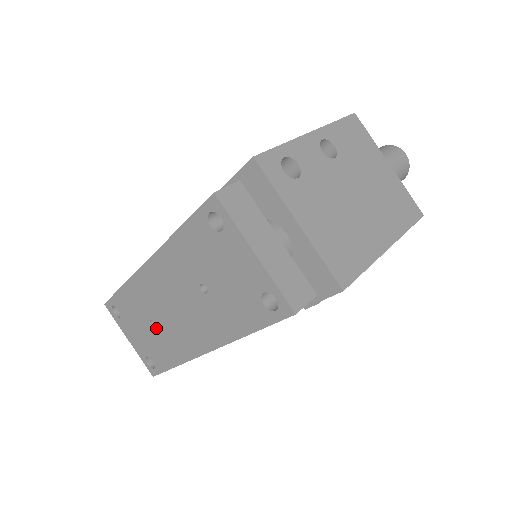
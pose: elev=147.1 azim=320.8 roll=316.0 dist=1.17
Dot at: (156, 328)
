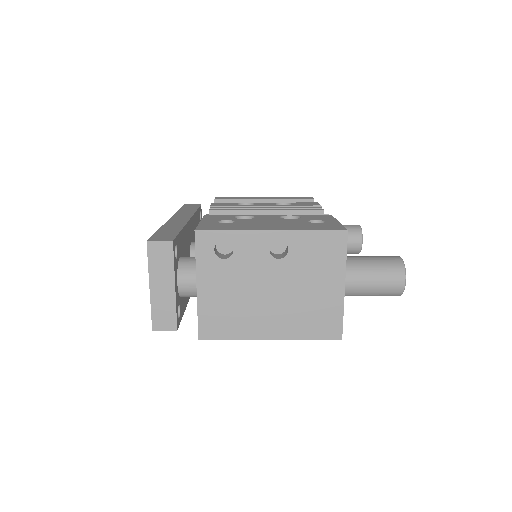
Dot at: occluded
